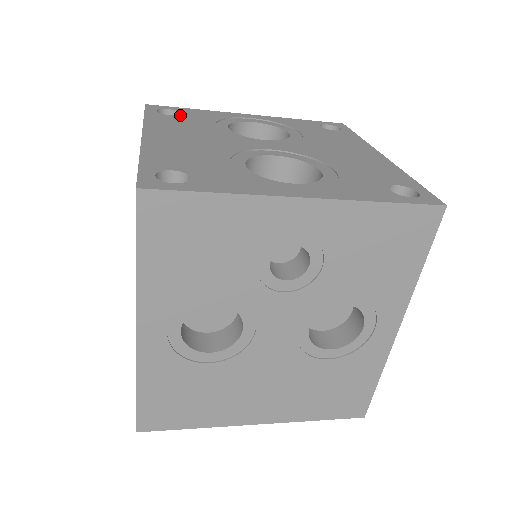
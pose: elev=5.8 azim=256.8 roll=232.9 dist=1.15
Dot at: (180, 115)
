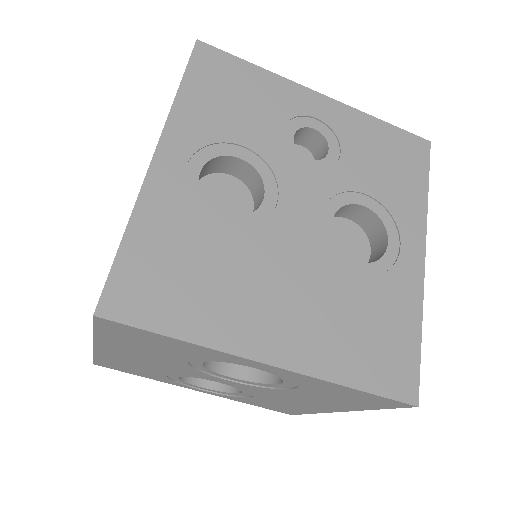
Dot at: occluded
